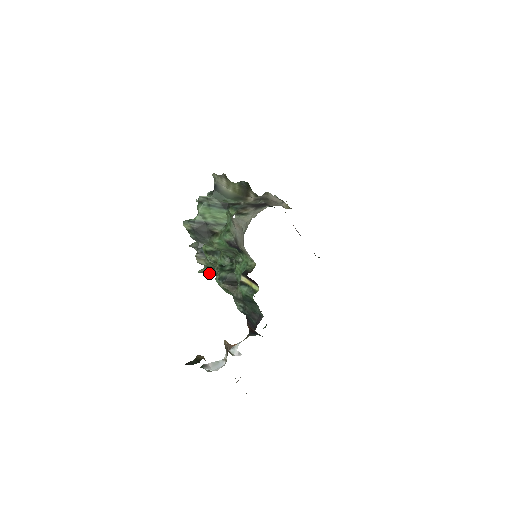
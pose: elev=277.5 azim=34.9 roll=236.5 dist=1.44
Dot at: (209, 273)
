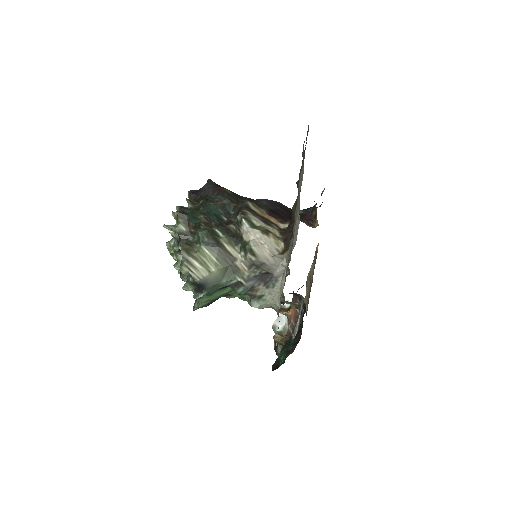
Dot at: occluded
